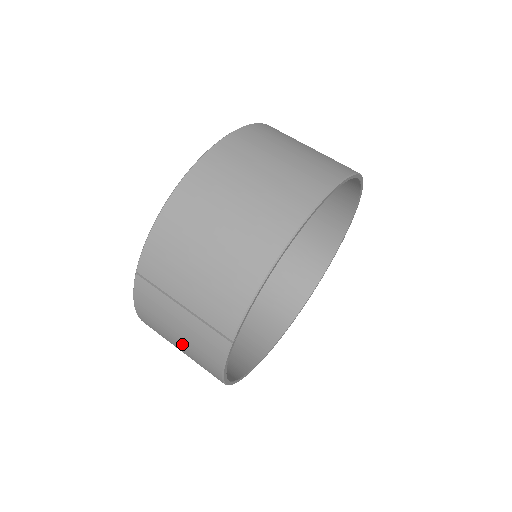
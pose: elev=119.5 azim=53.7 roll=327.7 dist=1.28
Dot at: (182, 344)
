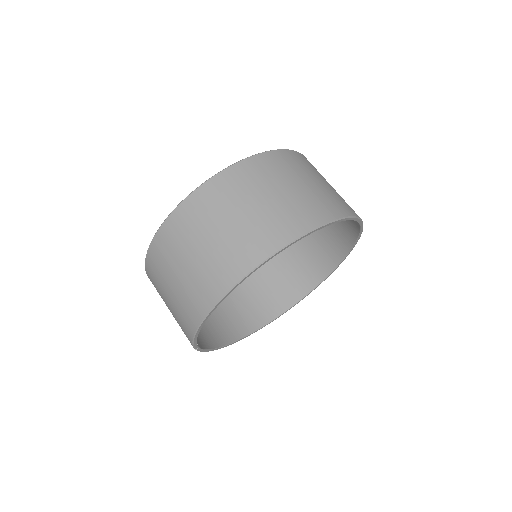
Dot at: occluded
